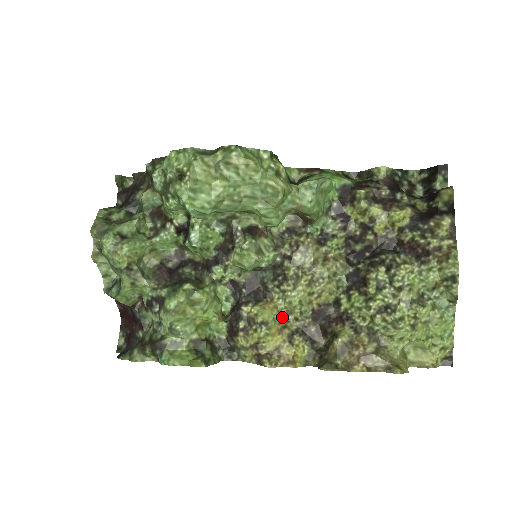
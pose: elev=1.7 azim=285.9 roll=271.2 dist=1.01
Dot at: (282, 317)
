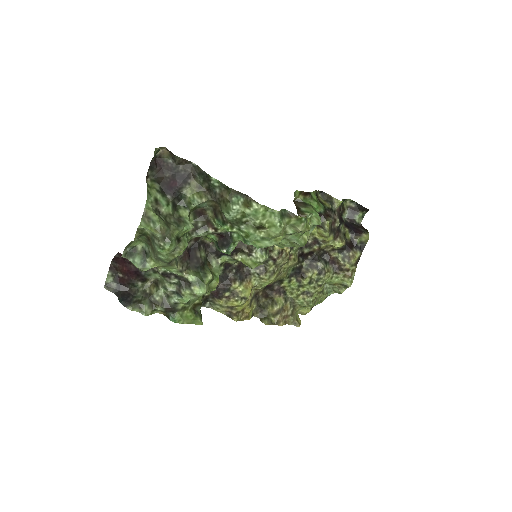
Dot at: occluded
